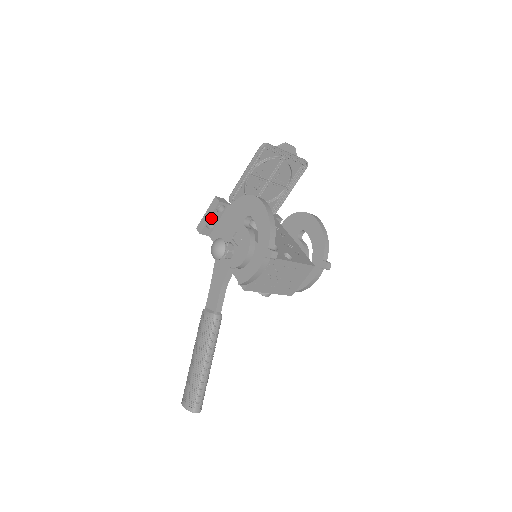
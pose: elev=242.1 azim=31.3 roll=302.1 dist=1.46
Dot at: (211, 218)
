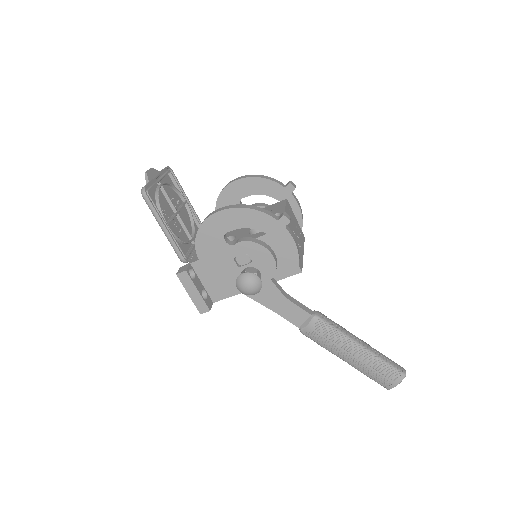
Dot at: (198, 290)
